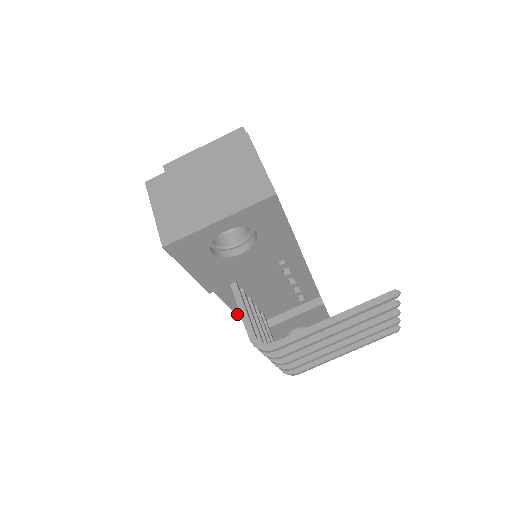
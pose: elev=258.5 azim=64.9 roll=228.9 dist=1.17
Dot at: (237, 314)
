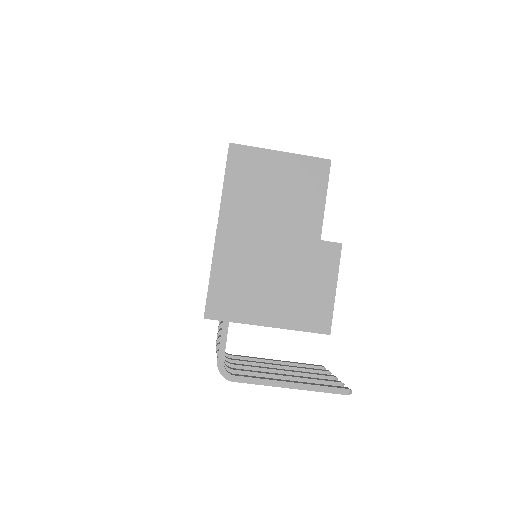
Dot at: occluded
